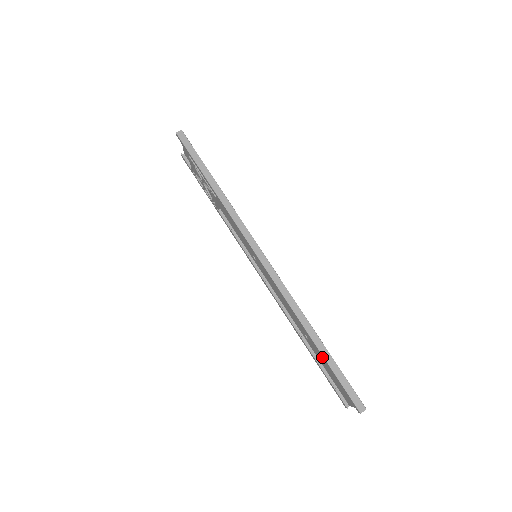
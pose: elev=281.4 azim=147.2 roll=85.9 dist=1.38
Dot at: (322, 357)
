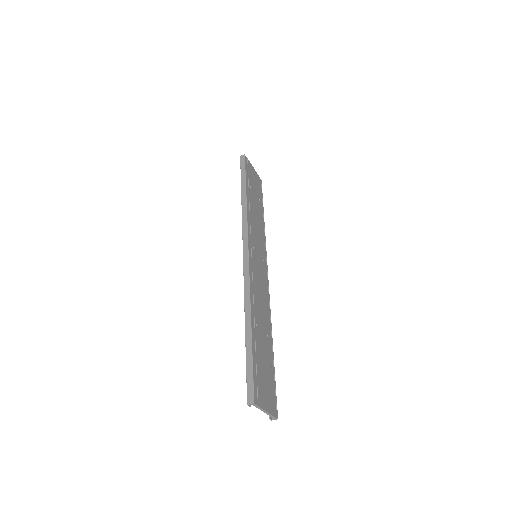
Dot at: (247, 344)
